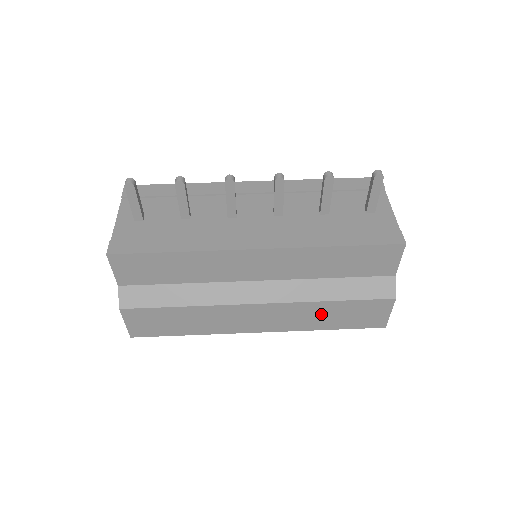
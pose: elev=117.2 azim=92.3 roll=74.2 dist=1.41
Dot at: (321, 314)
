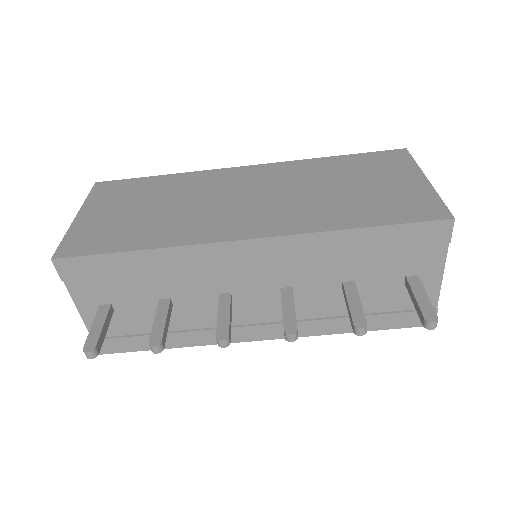
Dot at: occluded
